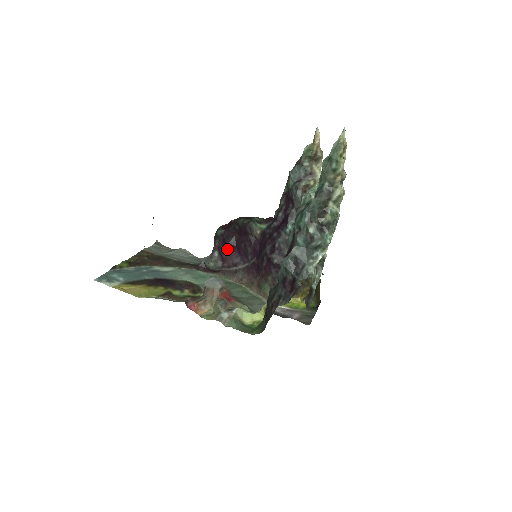
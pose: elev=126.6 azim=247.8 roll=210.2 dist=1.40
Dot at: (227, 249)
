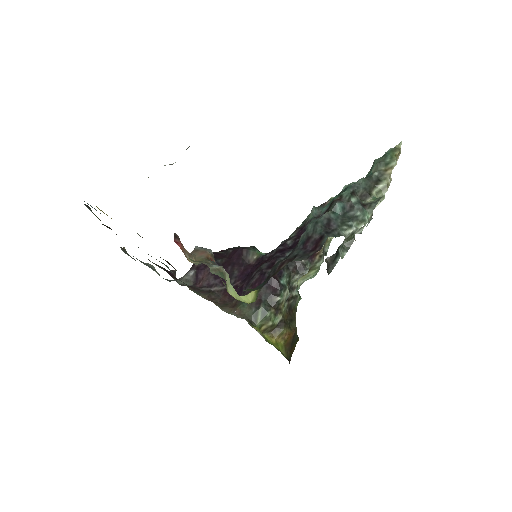
Dot at: (209, 268)
